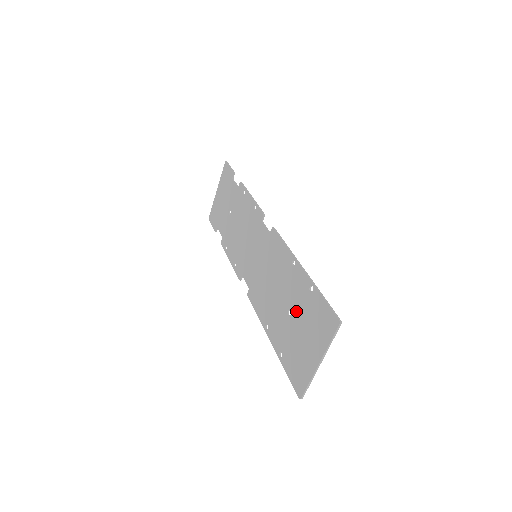
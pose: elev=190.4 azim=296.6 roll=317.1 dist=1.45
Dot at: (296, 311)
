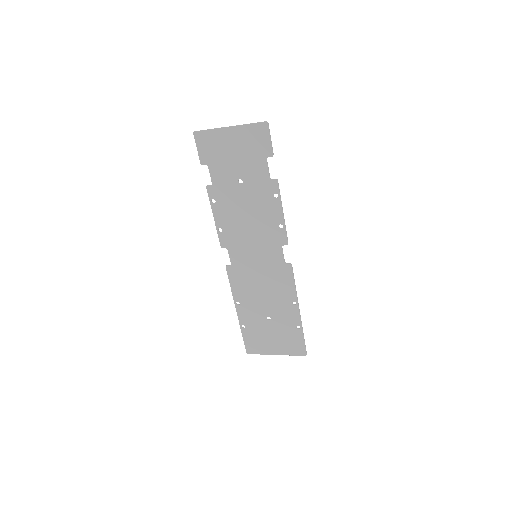
Dot at: (276, 324)
